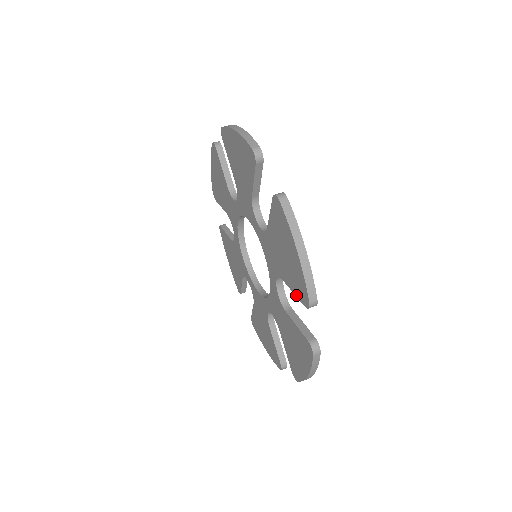
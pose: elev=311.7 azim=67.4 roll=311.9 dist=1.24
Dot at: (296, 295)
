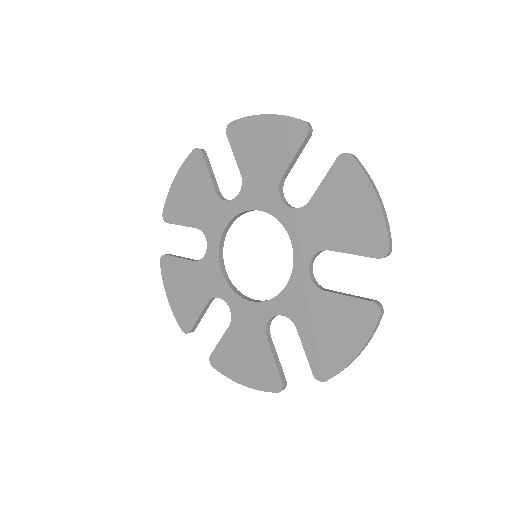
Dot at: (359, 253)
